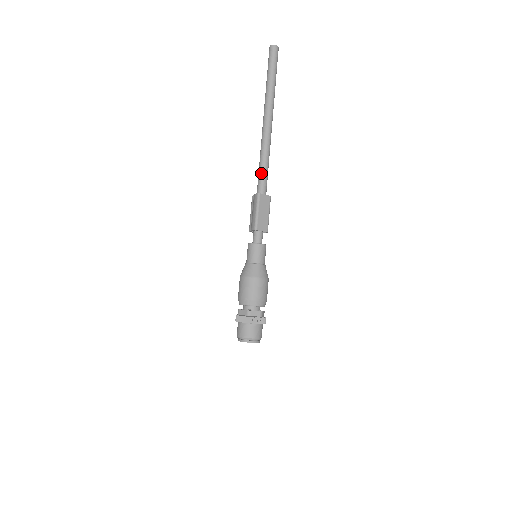
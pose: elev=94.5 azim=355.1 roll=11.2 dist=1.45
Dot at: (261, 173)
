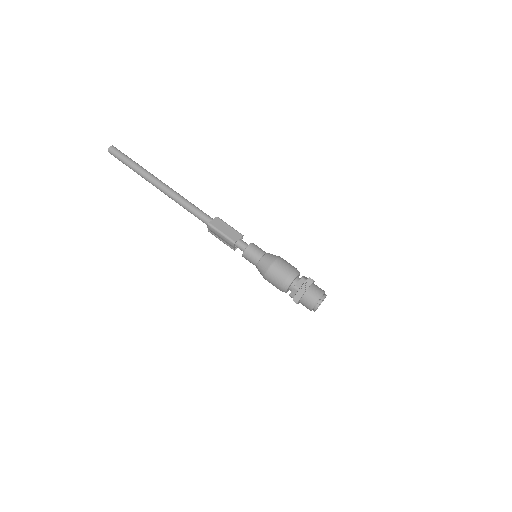
Dot at: (195, 213)
